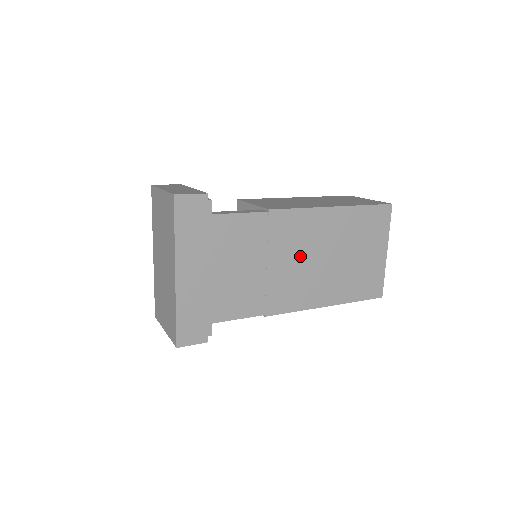
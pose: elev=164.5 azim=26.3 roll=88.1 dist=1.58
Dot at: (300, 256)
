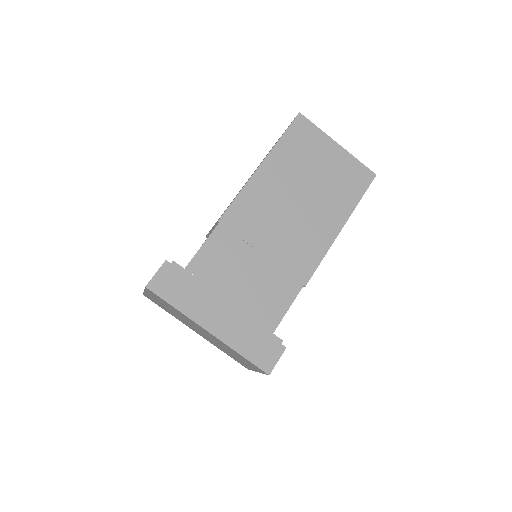
Dot at: (278, 222)
